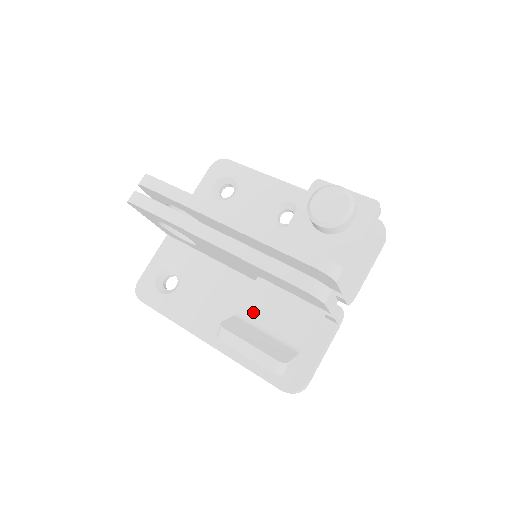
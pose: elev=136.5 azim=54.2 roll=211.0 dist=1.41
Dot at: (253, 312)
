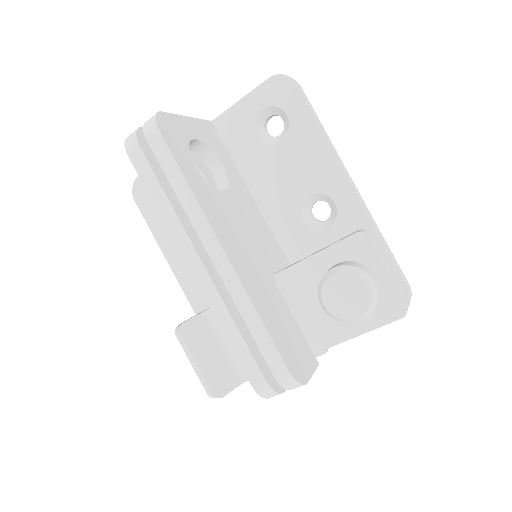
Dot at: occluded
